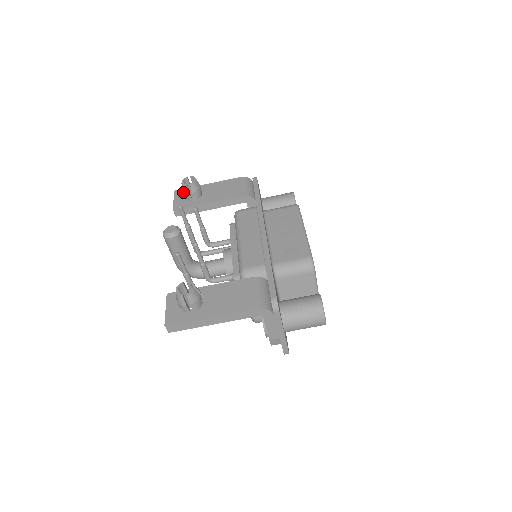
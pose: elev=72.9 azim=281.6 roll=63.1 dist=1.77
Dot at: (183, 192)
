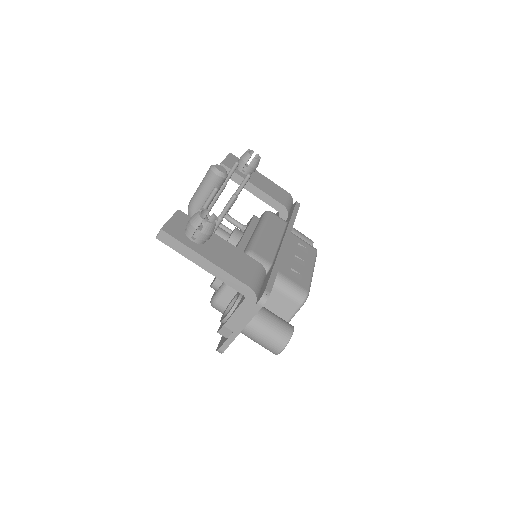
Dot at: (241, 158)
